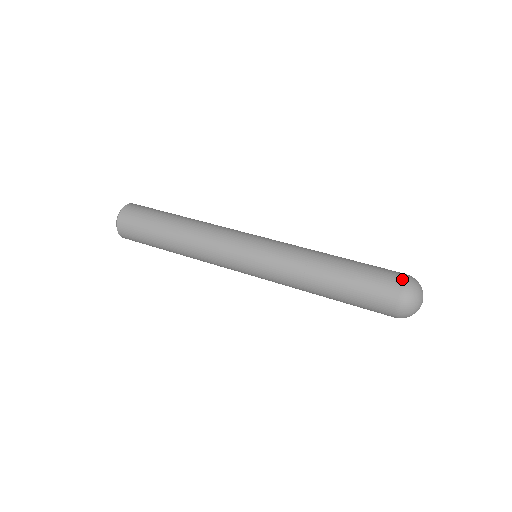
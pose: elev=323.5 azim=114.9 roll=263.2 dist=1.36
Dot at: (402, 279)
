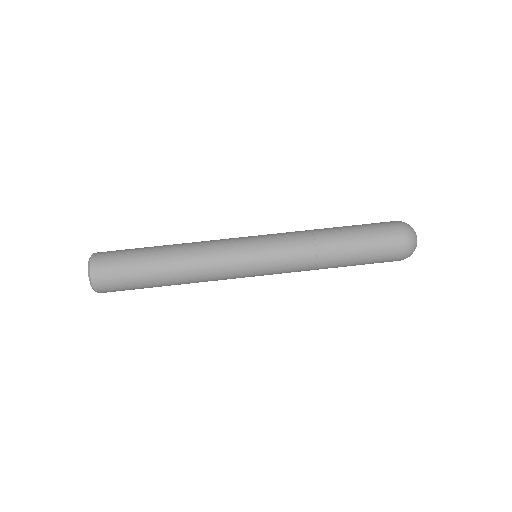
Dot at: (398, 226)
